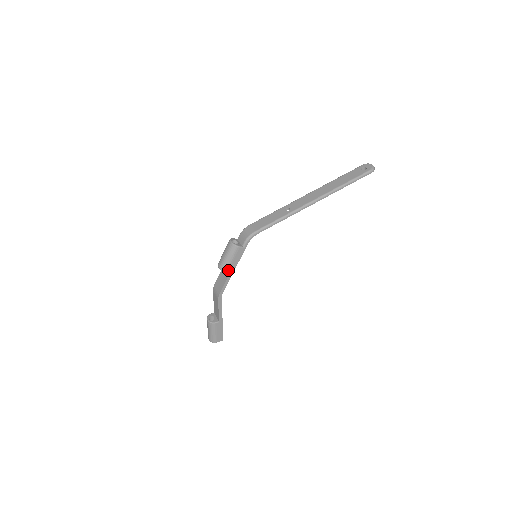
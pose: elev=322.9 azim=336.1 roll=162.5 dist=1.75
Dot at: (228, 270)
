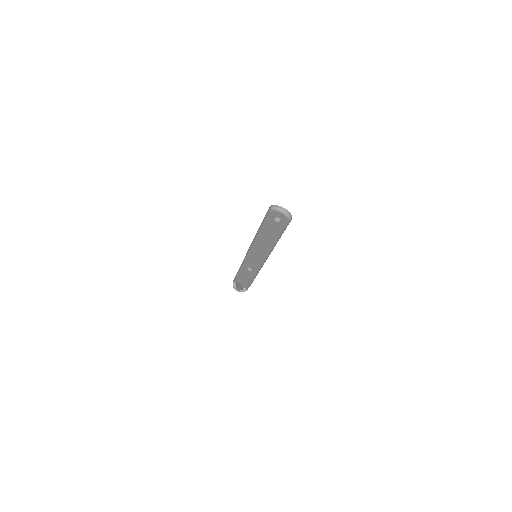
Dot at: occluded
